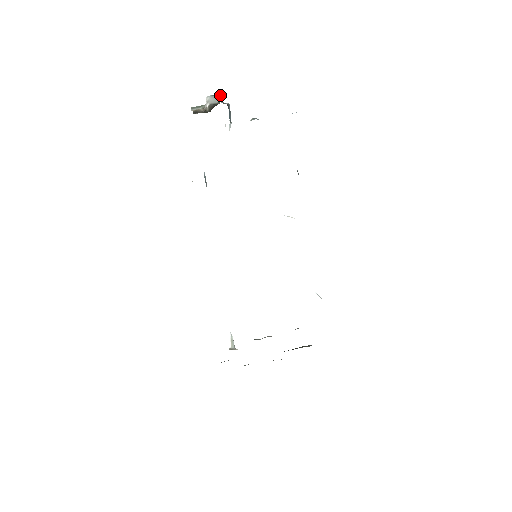
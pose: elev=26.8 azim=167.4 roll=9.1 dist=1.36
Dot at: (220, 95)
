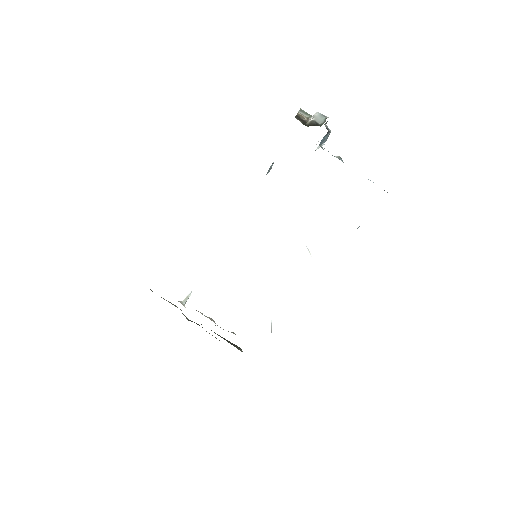
Dot at: occluded
